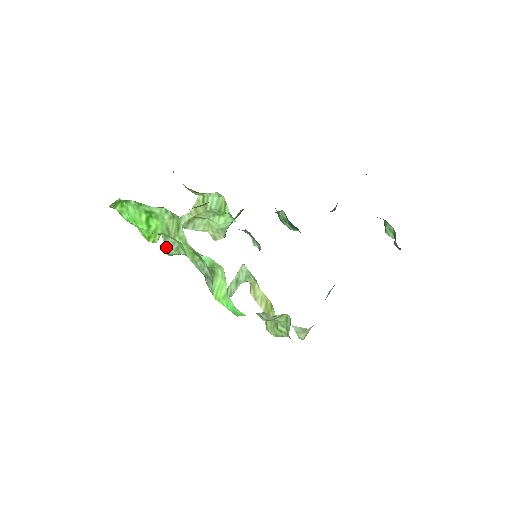
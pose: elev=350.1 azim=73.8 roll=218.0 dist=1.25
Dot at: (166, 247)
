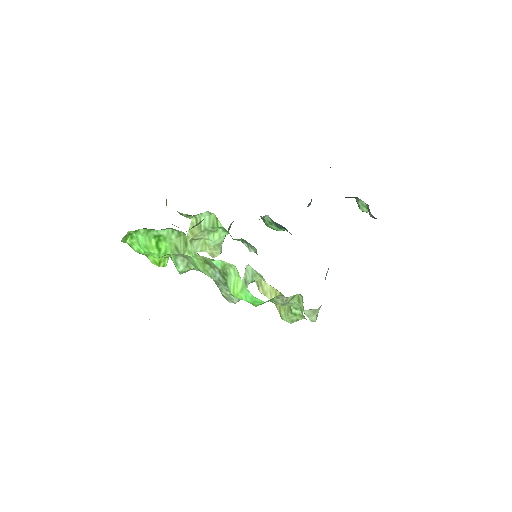
Dot at: (177, 266)
